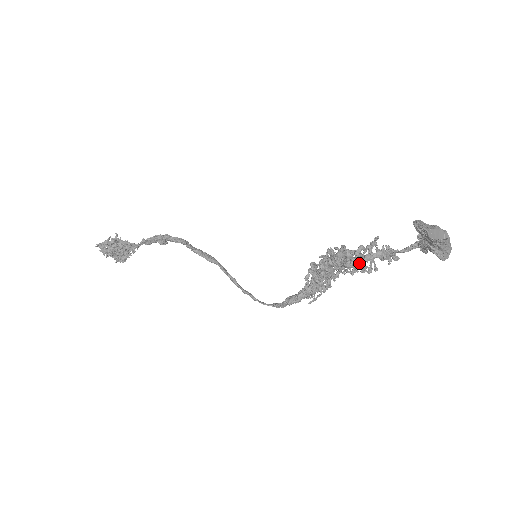
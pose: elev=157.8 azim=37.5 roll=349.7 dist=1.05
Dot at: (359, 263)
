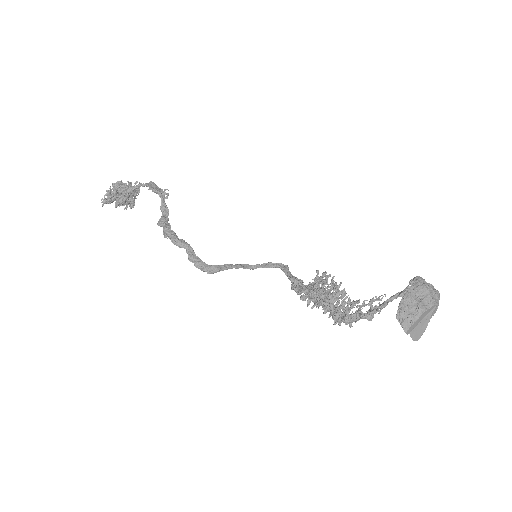
Dot at: (345, 323)
